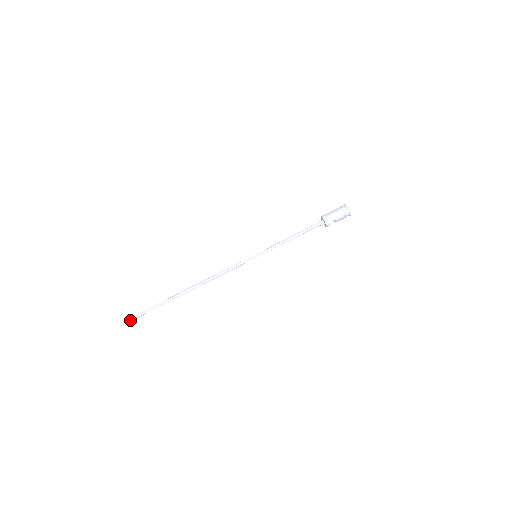
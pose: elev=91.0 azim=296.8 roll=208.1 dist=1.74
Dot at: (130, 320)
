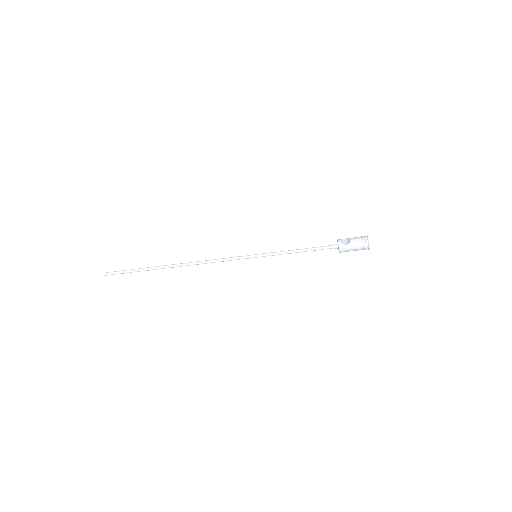
Dot at: occluded
